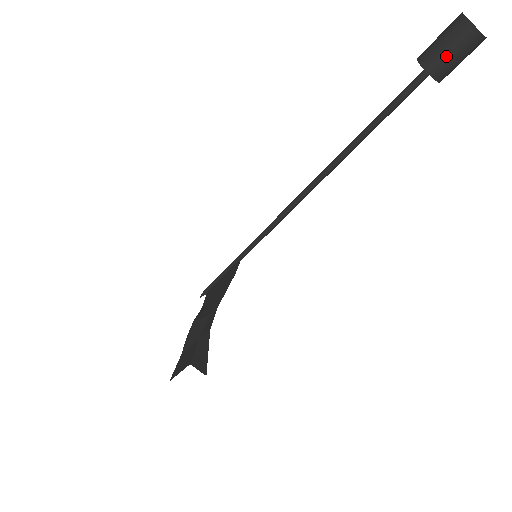
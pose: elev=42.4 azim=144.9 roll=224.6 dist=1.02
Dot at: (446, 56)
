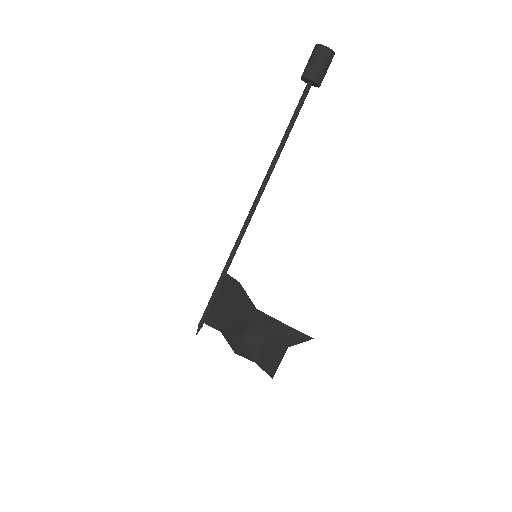
Dot at: (323, 70)
